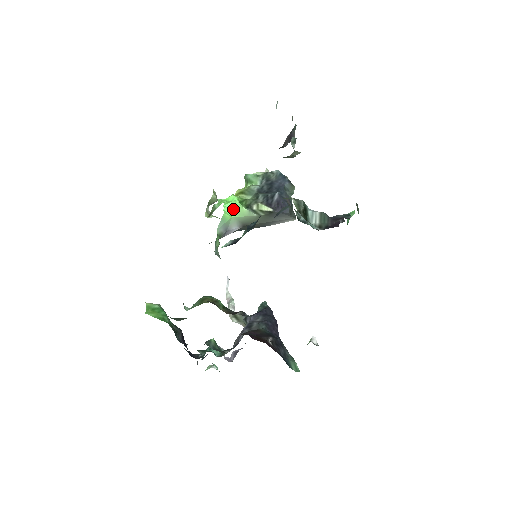
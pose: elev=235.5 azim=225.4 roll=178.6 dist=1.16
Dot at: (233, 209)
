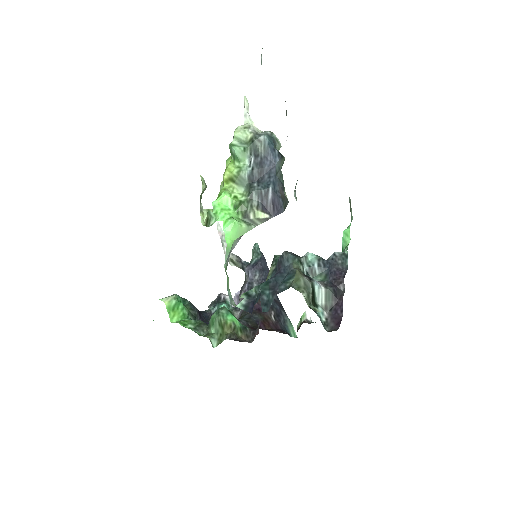
Dot at: (233, 232)
